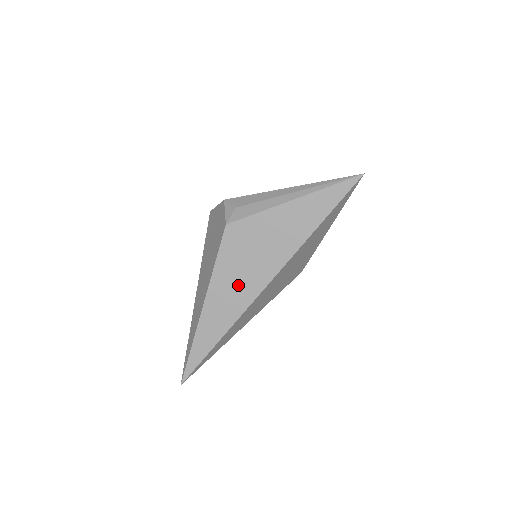
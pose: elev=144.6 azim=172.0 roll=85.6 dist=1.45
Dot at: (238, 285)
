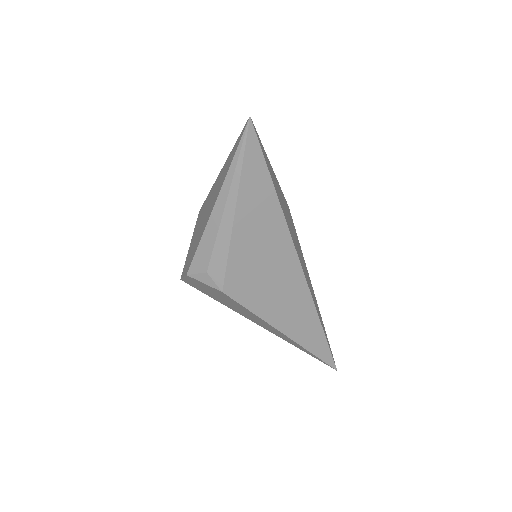
Dot at: (286, 298)
